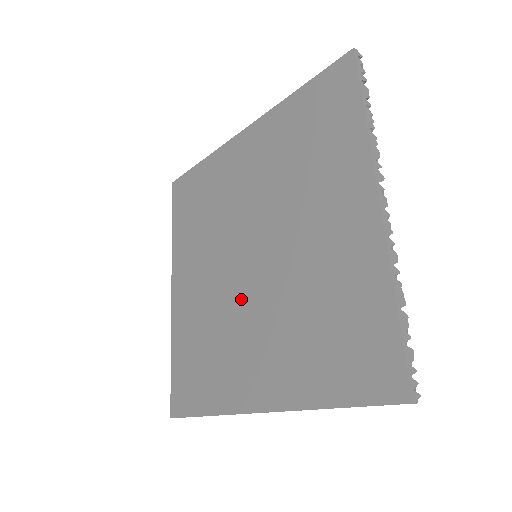
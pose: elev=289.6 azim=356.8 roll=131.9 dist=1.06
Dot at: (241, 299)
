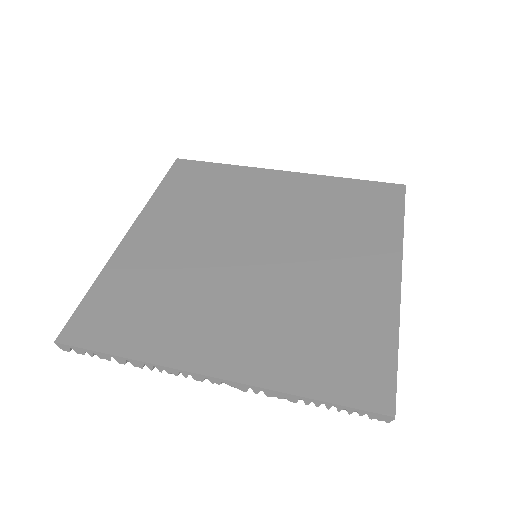
Dot at: (228, 277)
